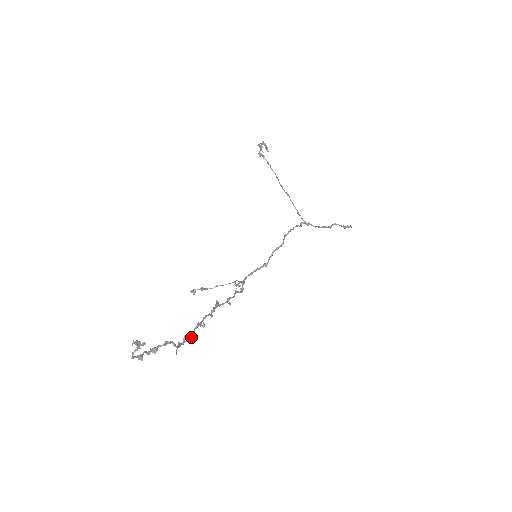
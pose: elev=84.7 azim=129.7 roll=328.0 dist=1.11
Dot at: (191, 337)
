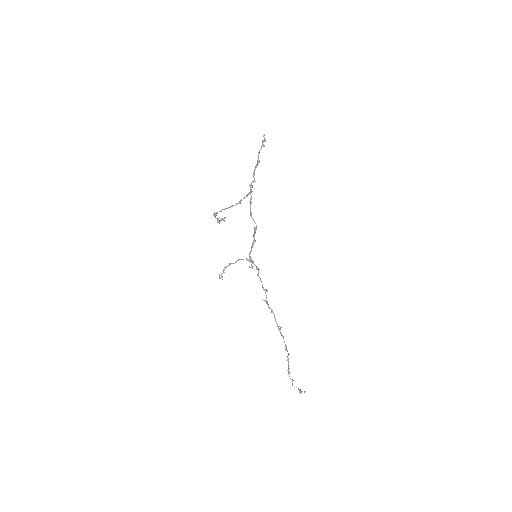
Dot at: occluded
